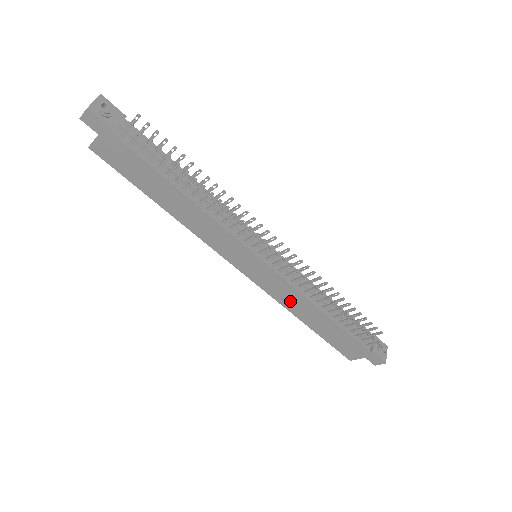
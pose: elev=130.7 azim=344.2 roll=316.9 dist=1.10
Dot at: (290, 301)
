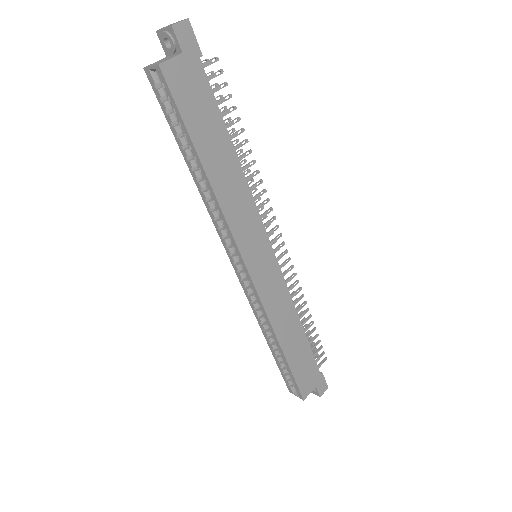
Dot at: (279, 313)
